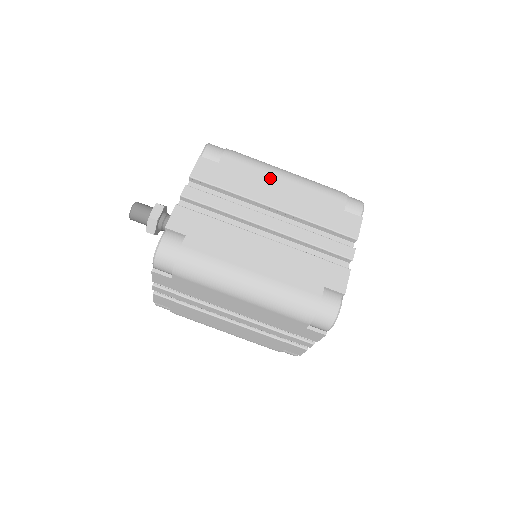
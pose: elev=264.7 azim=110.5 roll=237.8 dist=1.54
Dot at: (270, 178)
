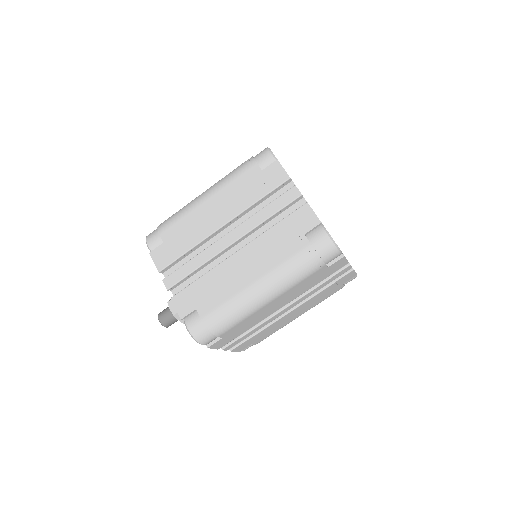
Dot at: (199, 211)
